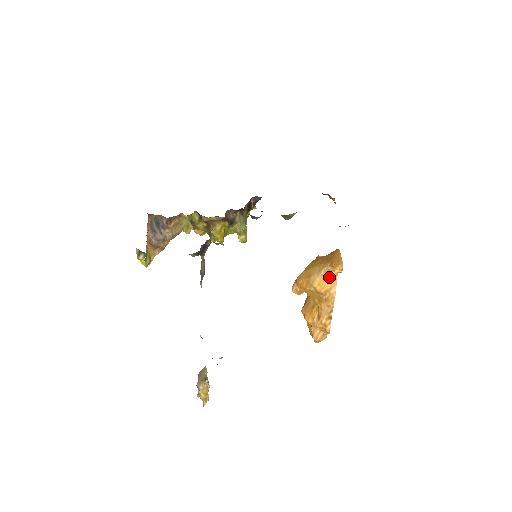
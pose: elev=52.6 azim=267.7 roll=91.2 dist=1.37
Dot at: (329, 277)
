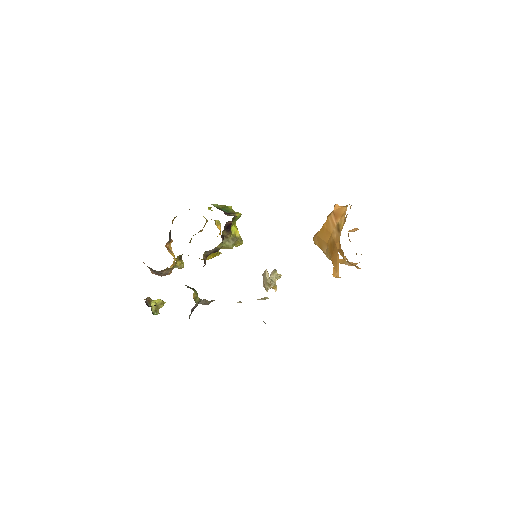
Dot at: occluded
